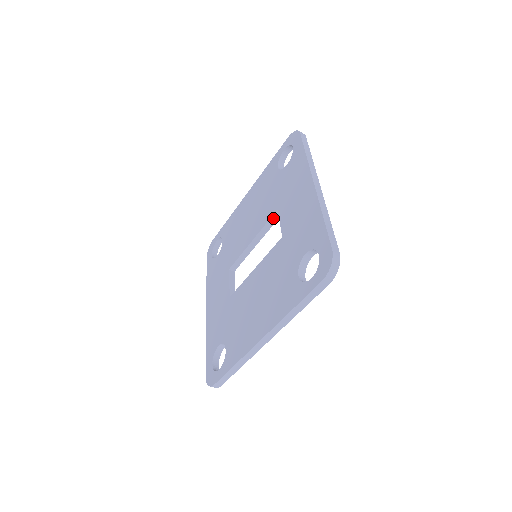
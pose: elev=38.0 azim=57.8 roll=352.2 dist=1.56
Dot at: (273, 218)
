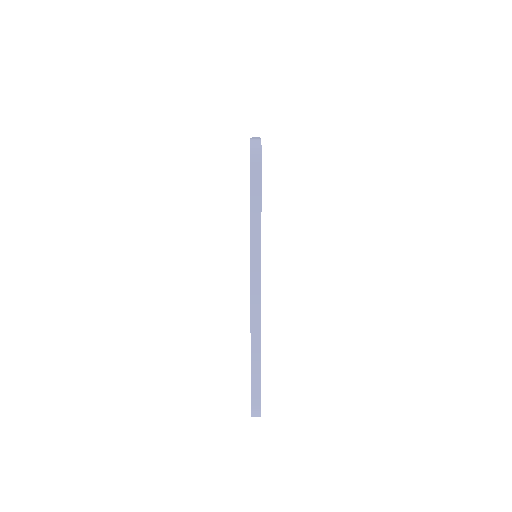
Dot at: occluded
